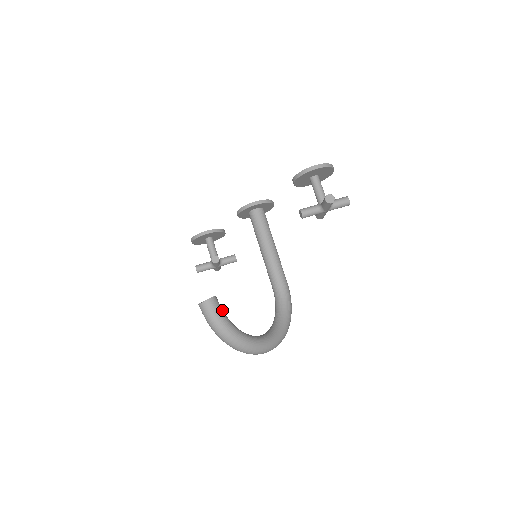
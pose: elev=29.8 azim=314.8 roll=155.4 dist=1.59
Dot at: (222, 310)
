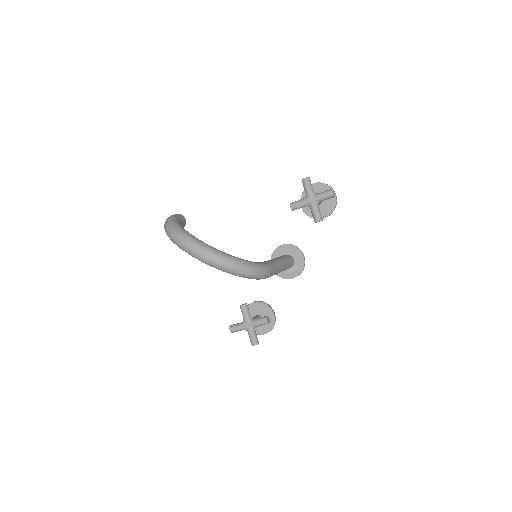
Dot at: (180, 219)
